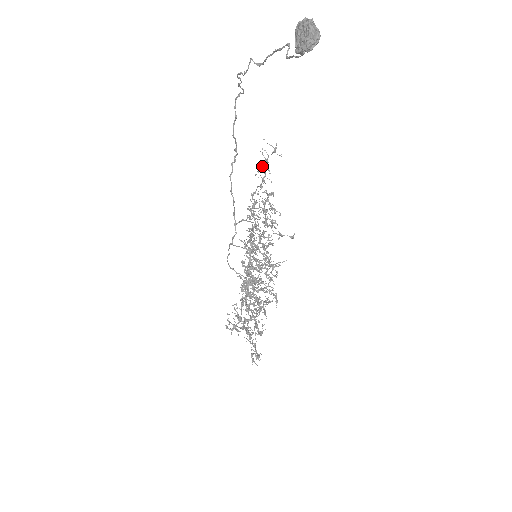
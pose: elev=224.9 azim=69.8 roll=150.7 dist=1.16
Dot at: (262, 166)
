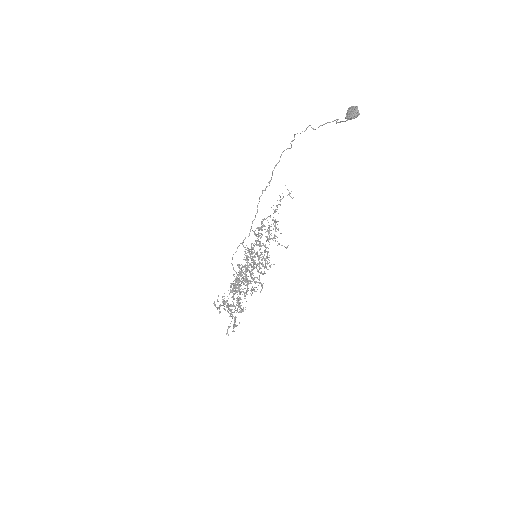
Dot at: occluded
